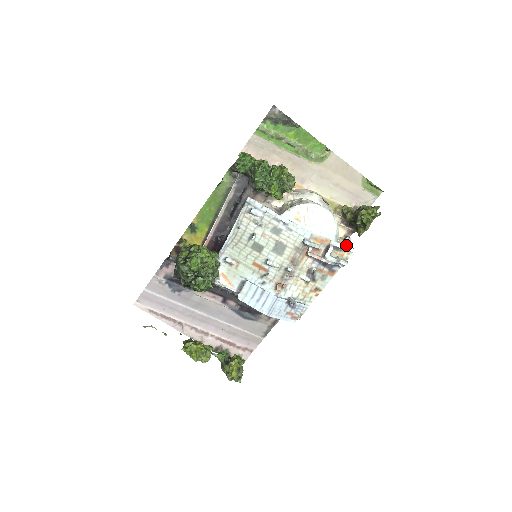
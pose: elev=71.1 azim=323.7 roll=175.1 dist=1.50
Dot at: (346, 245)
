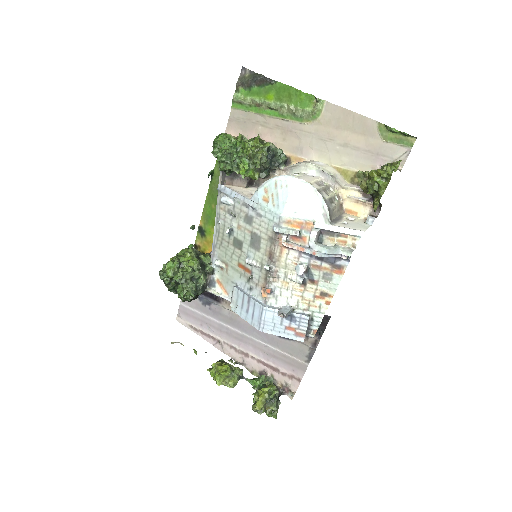
Dot at: (354, 227)
